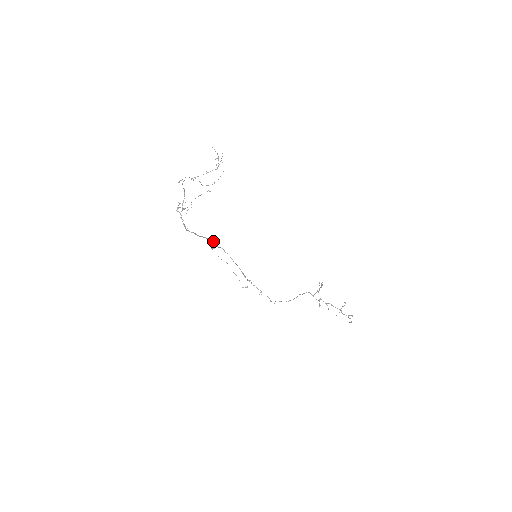
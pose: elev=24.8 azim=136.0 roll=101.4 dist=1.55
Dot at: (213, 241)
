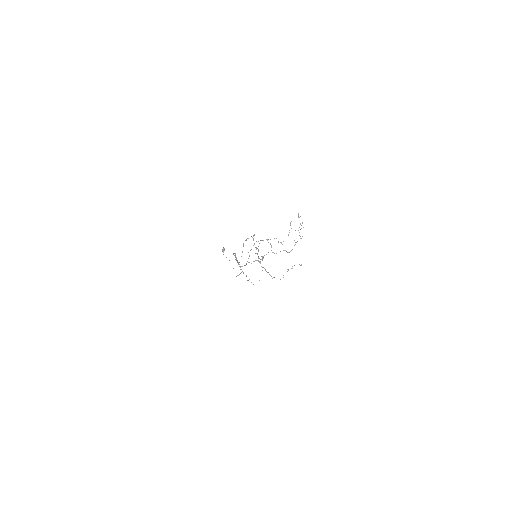
Dot at: (234, 253)
